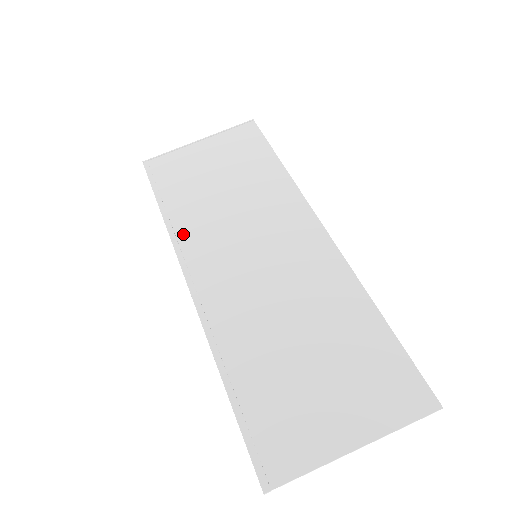
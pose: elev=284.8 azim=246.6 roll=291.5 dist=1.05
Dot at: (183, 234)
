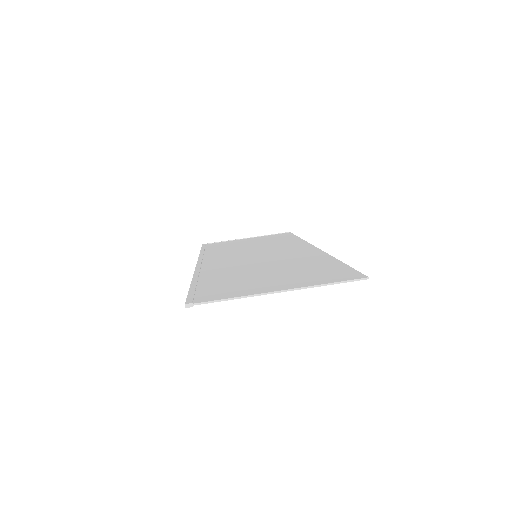
Dot at: (209, 255)
